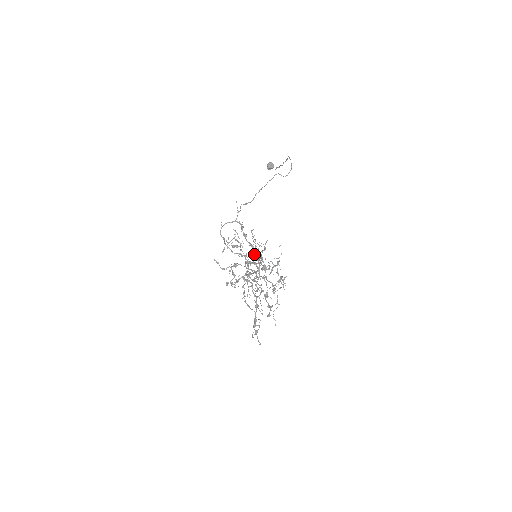
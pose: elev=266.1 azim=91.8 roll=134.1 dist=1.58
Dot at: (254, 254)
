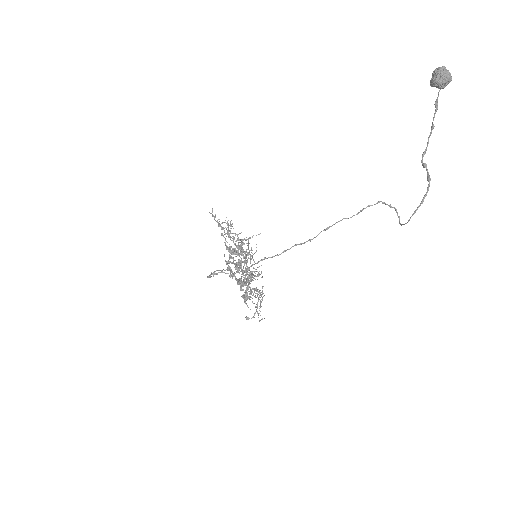
Dot at: occluded
